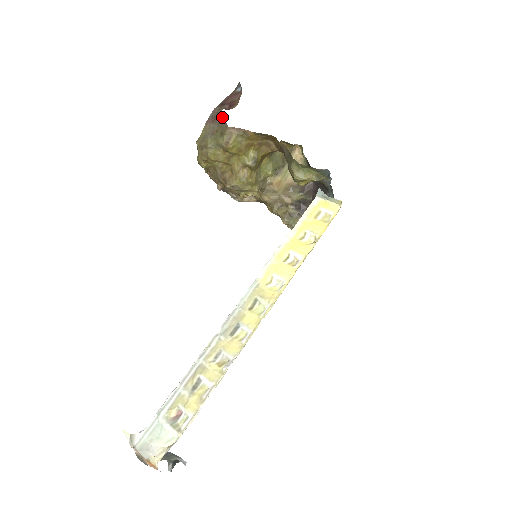
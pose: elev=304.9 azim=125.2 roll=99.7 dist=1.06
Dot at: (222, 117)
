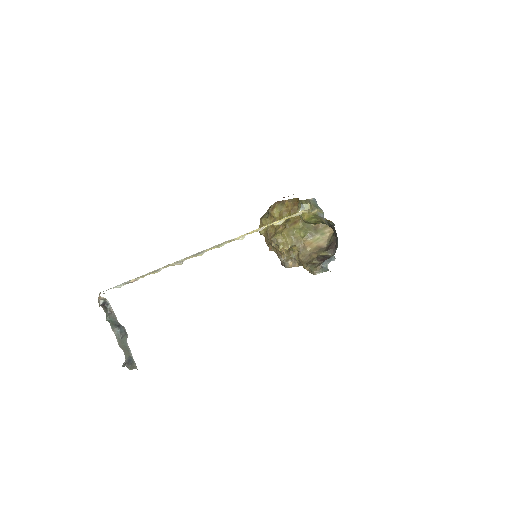
Dot at: occluded
